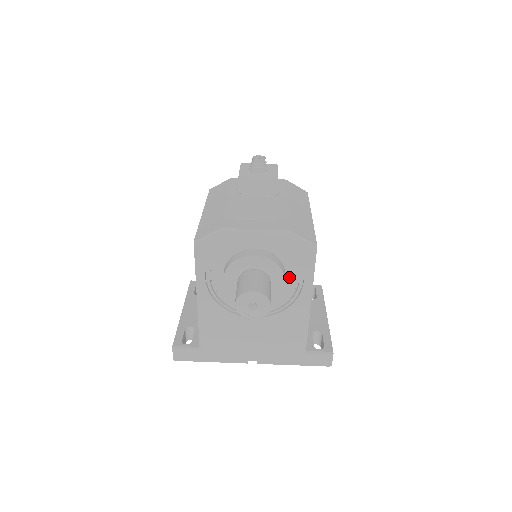
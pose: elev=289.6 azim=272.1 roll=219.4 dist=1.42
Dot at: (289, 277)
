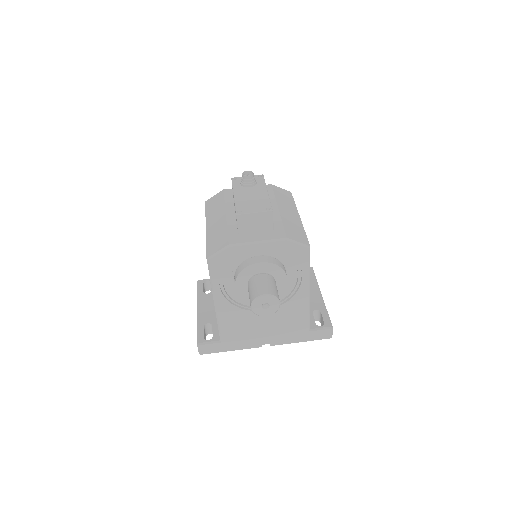
Dot at: (289, 274)
